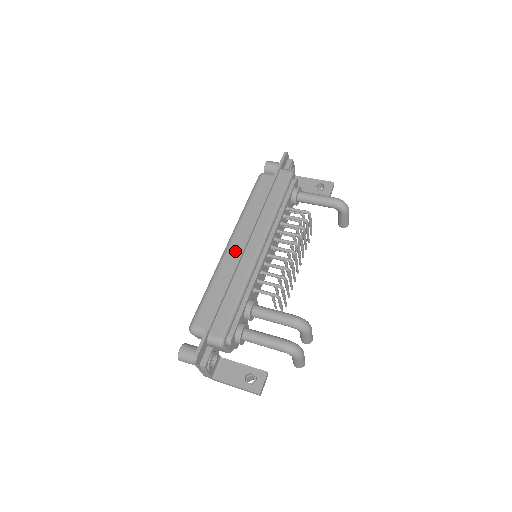
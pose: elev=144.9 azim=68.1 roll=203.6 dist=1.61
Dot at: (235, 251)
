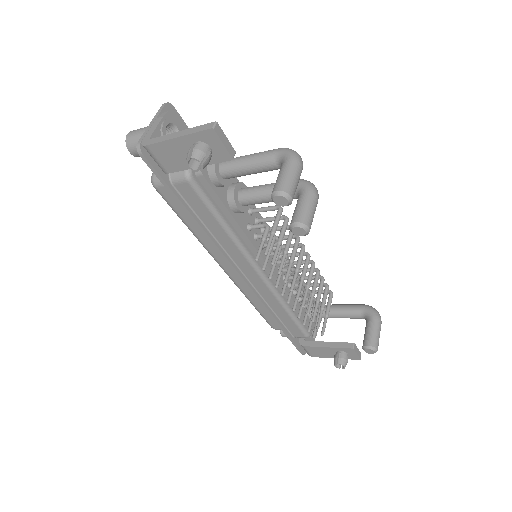
Dot at: occluded
